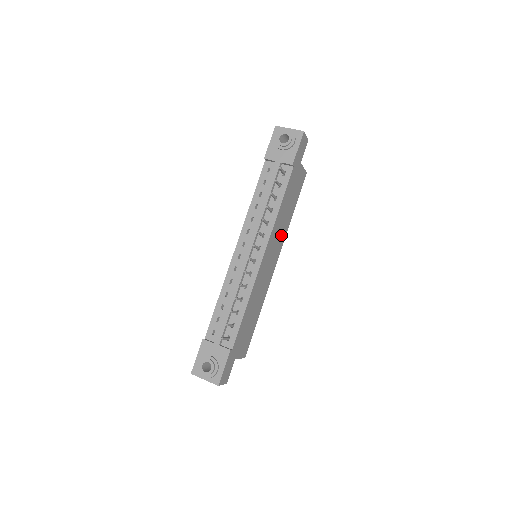
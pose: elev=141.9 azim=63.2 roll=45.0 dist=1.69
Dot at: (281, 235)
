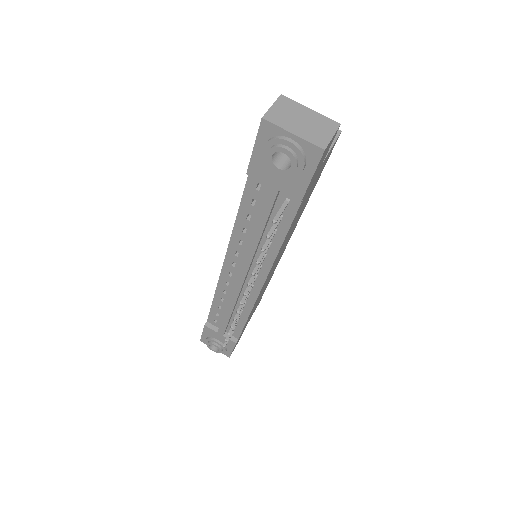
Dot at: occluded
